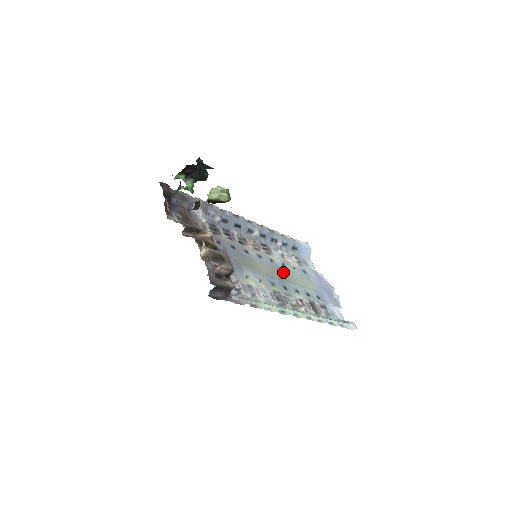
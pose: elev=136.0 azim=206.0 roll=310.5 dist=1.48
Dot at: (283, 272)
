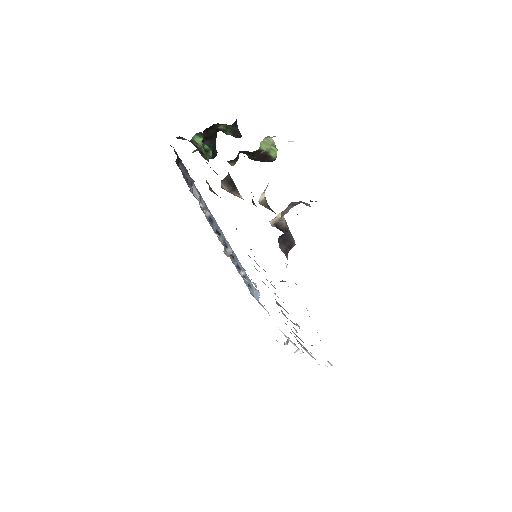
Dot at: occluded
